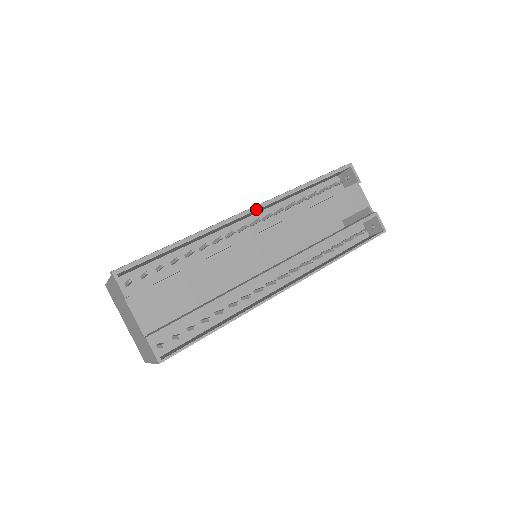
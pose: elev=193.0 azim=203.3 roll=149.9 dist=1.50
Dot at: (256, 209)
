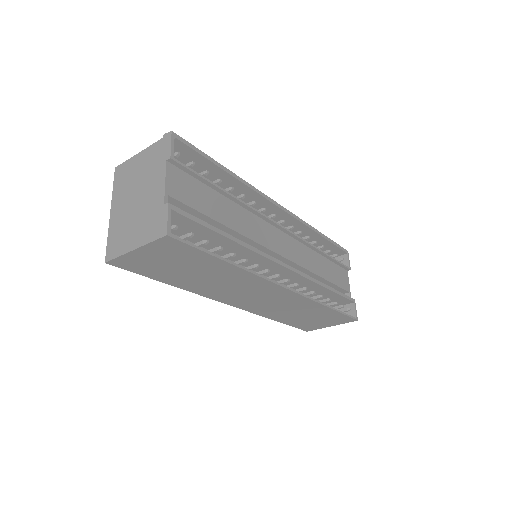
Dot at: (286, 211)
